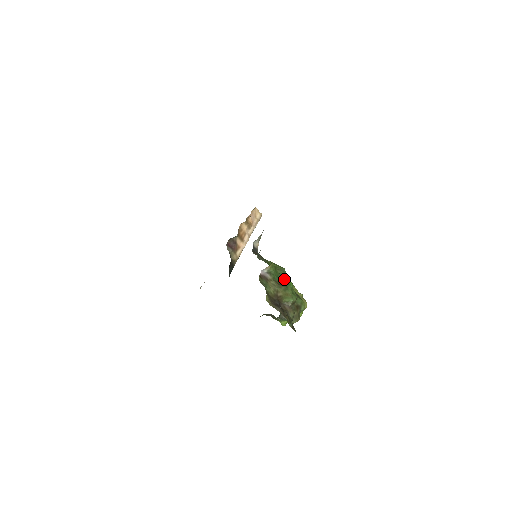
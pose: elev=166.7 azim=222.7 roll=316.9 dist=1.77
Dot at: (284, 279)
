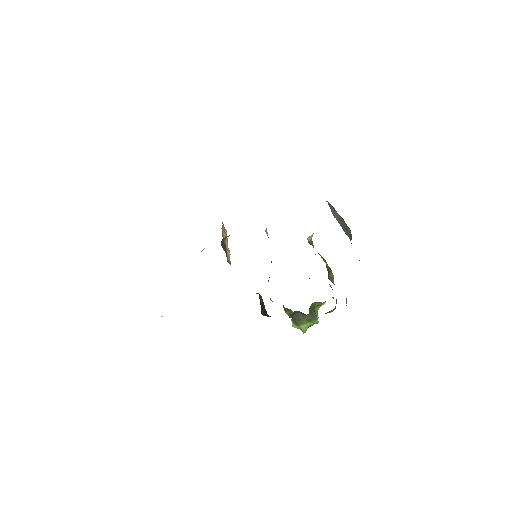
Dot at: occluded
